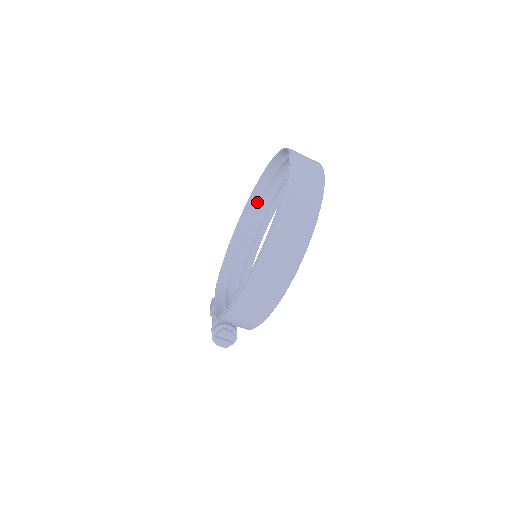
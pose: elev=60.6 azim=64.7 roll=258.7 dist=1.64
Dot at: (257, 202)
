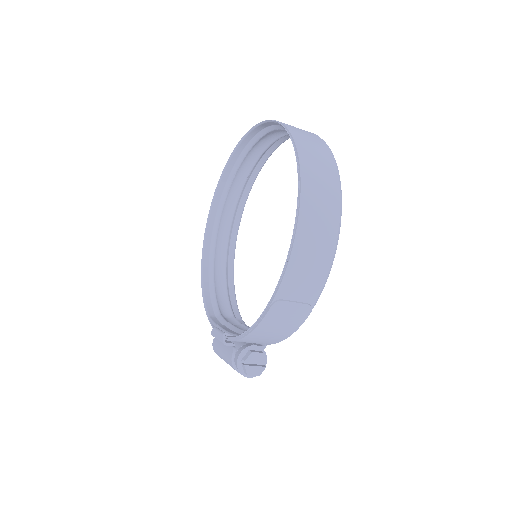
Dot at: (220, 211)
